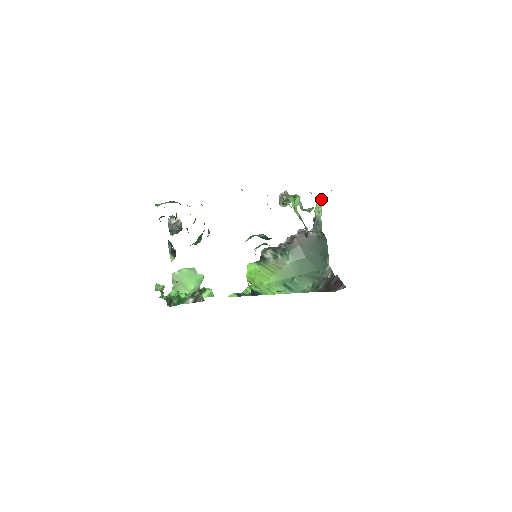
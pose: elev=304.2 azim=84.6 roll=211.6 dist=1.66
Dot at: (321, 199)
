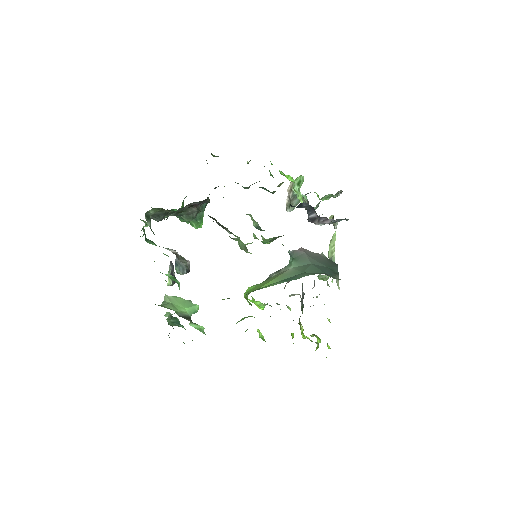
Dot at: (333, 234)
